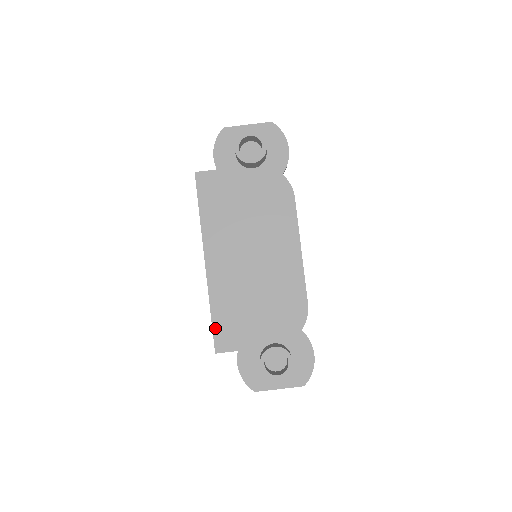
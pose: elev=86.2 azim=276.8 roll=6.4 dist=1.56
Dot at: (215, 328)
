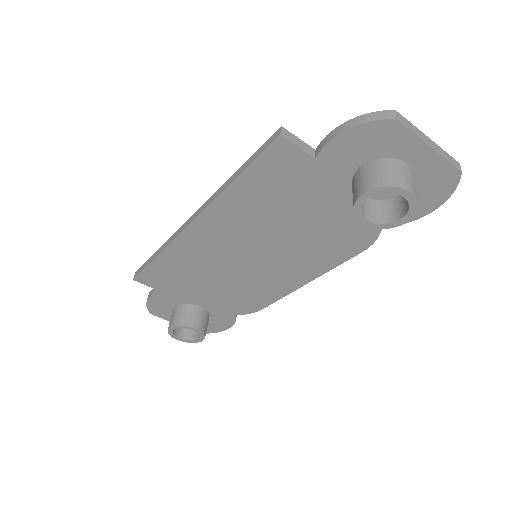
Dot at: (150, 268)
